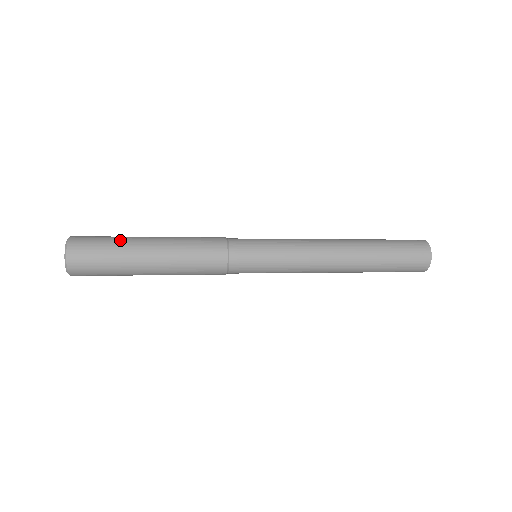
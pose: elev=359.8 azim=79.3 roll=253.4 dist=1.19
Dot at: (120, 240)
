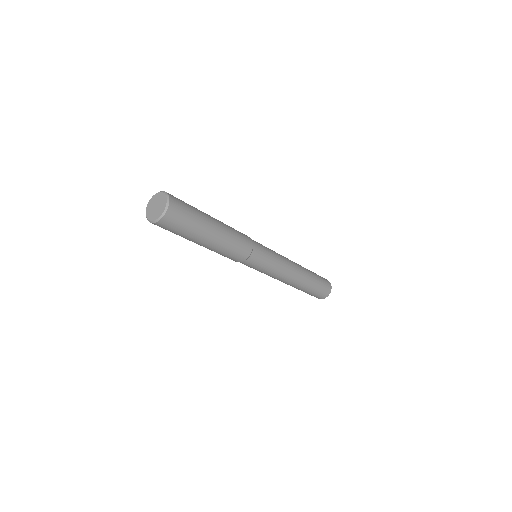
Dot at: (198, 211)
